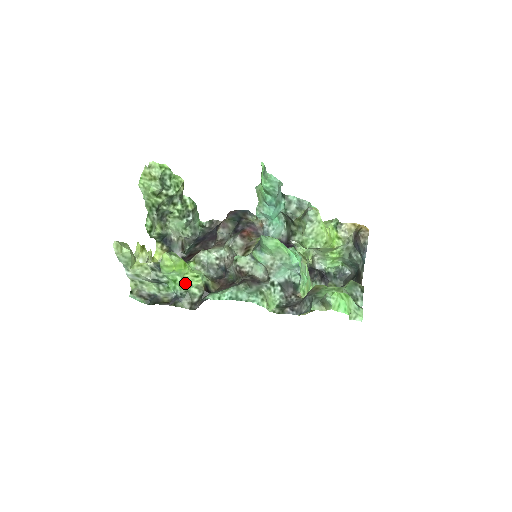
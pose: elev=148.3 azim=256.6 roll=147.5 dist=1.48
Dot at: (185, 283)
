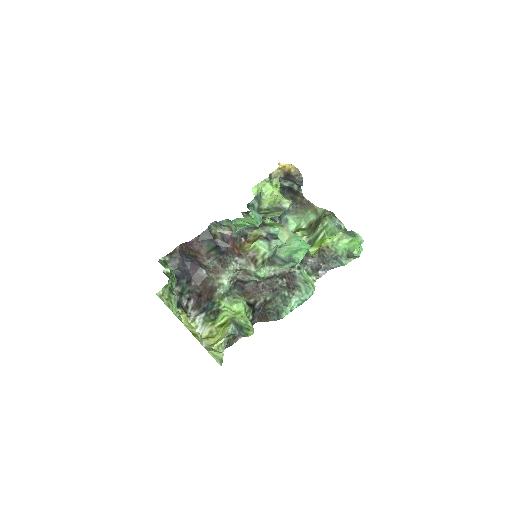
Dot at: occluded
